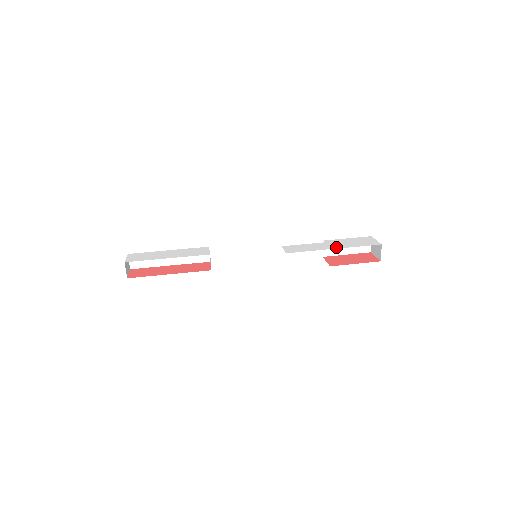
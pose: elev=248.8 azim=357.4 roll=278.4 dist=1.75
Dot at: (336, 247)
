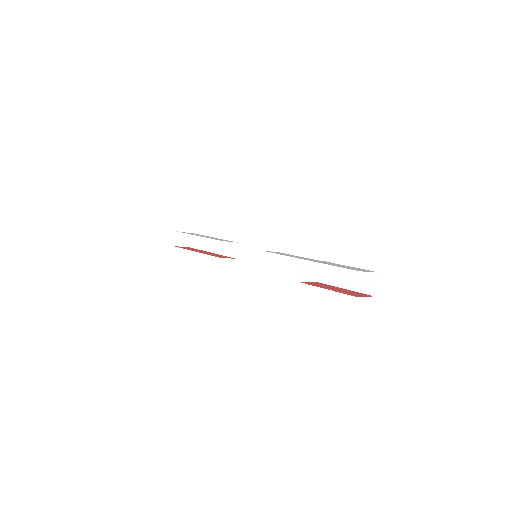
Dot at: (312, 260)
